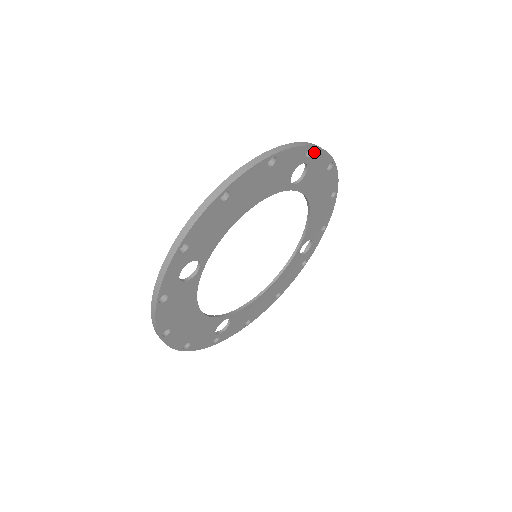
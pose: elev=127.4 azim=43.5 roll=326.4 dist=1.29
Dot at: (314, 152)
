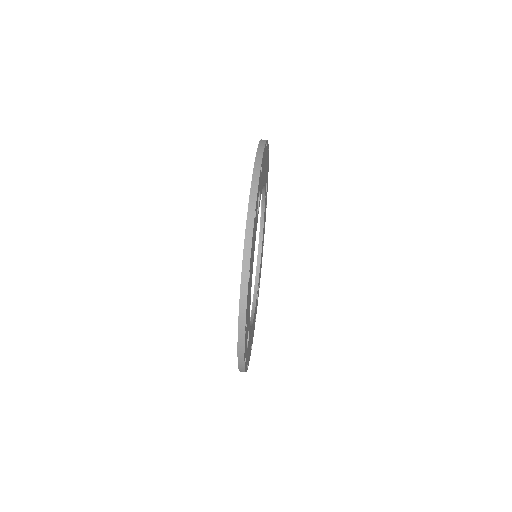
Dot at: occluded
